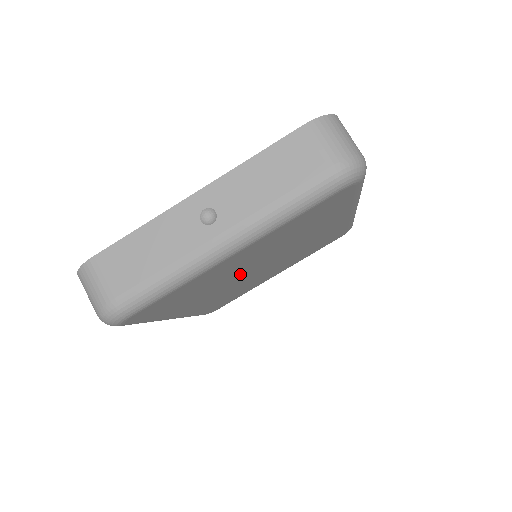
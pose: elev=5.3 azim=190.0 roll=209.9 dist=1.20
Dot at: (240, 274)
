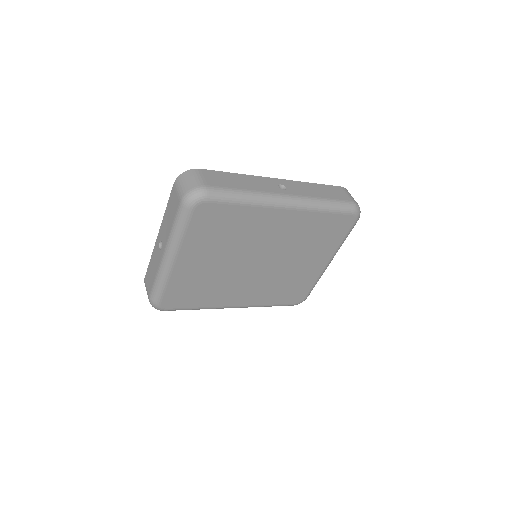
Dot at: (235, 270)
